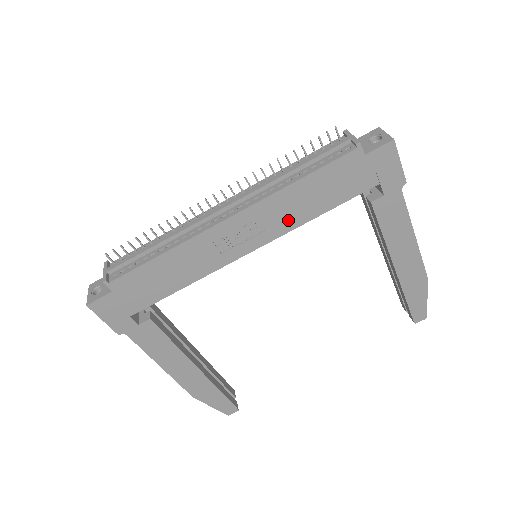
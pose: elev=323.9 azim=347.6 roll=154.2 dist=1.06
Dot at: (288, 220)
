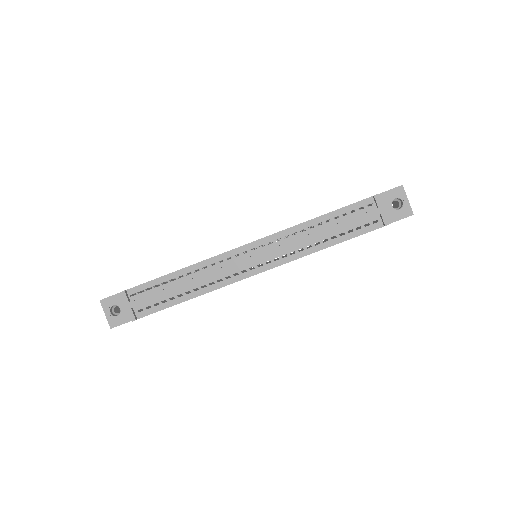
Dot at: occluded
